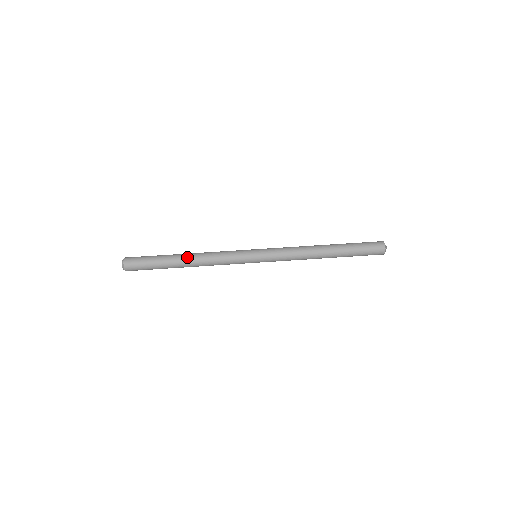
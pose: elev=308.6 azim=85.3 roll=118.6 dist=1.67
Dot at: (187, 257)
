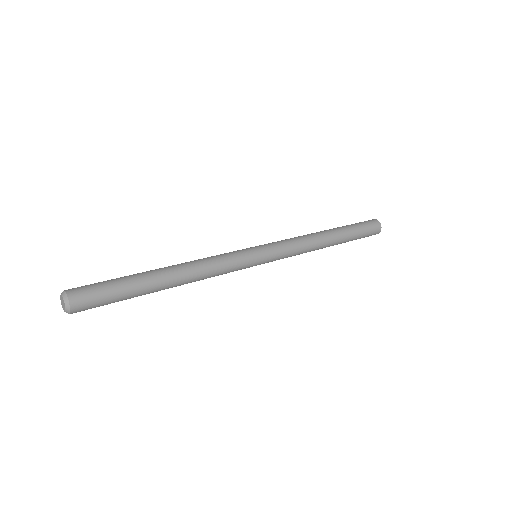
Dot at: (165, 267)
